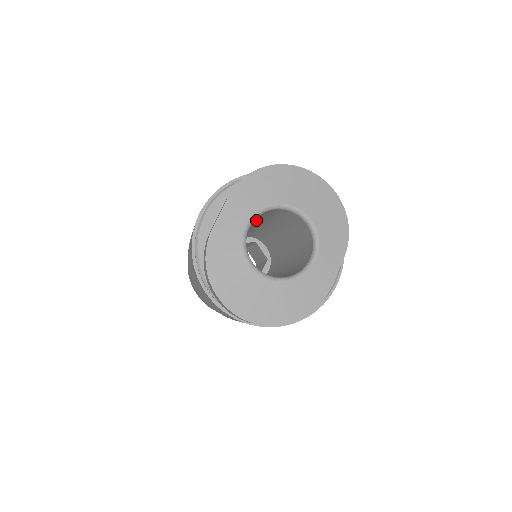
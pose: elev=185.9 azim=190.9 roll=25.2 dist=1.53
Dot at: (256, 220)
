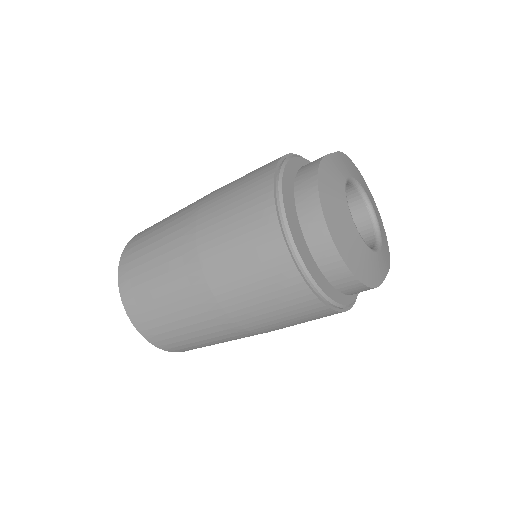
Dot at: occluded
